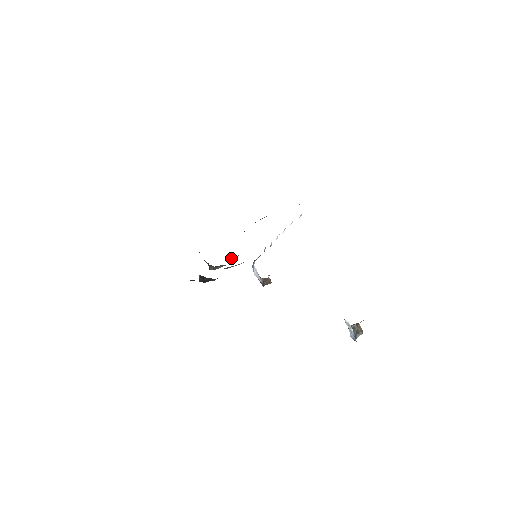
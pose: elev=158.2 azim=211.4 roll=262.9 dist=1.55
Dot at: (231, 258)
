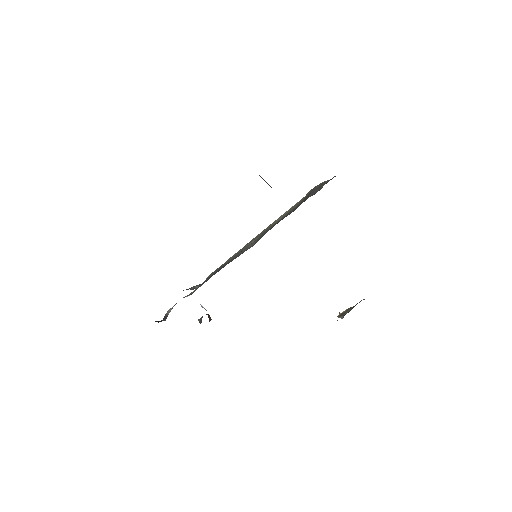
Dot at: (219, 268)
